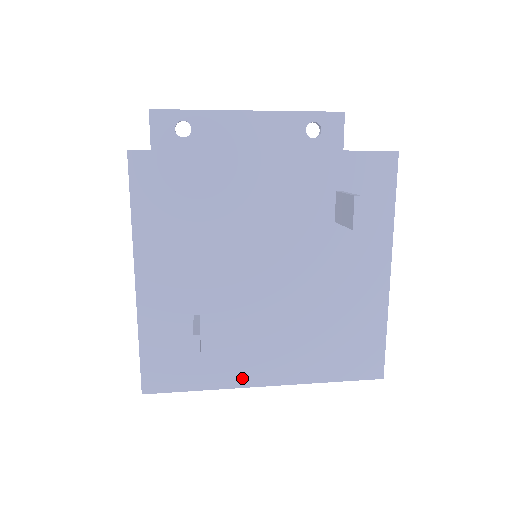
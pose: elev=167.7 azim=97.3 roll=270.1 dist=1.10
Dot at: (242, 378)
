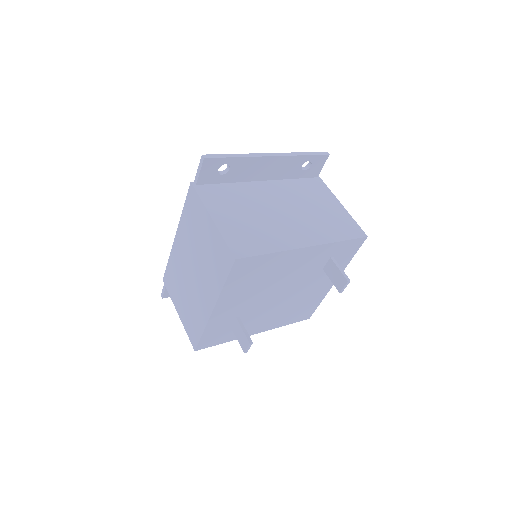
Dot at: occluded
